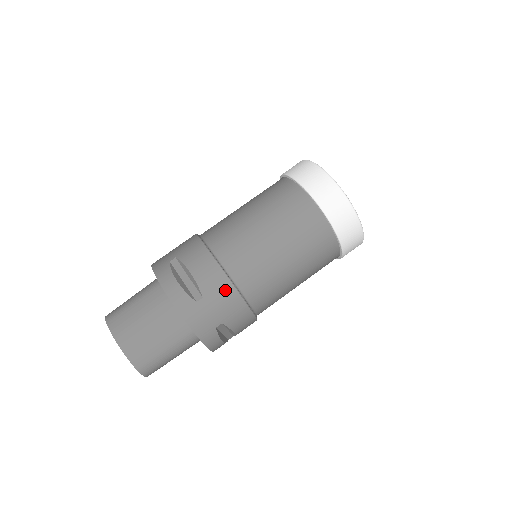
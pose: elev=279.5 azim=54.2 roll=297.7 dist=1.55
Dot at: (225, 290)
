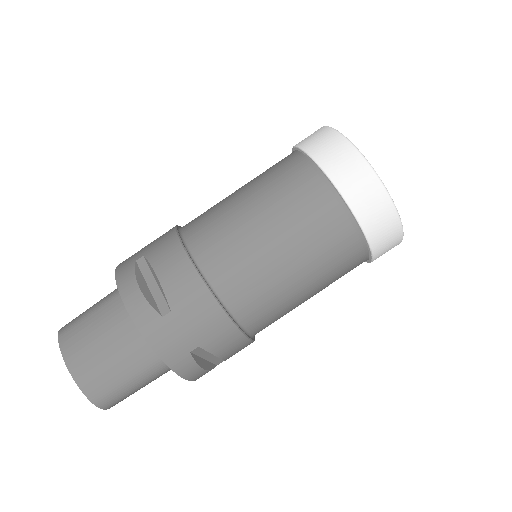
Dot at: (201, 302)
